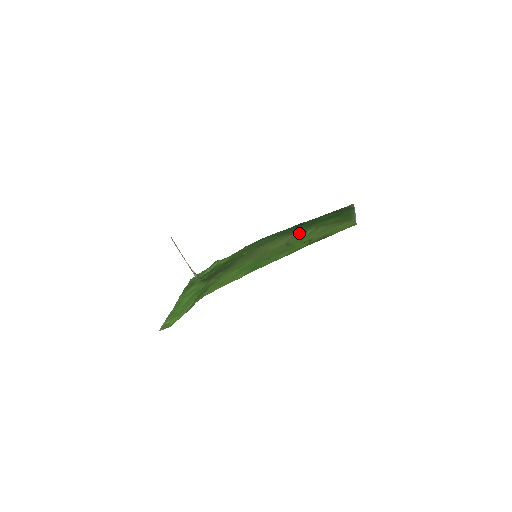
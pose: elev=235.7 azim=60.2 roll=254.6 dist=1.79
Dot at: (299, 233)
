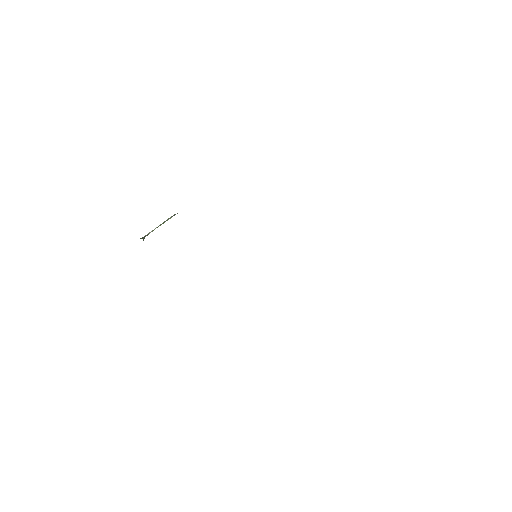
Dot at: occluded
